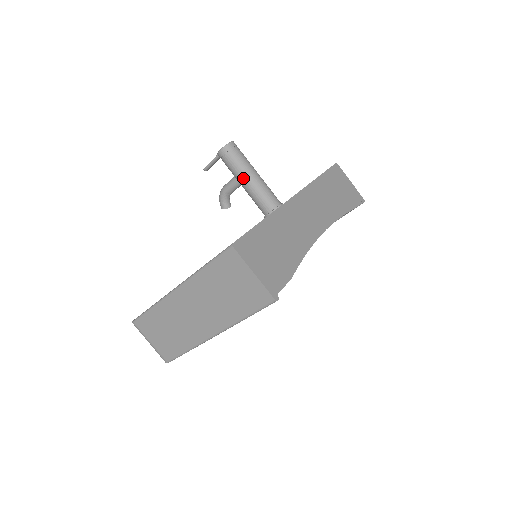
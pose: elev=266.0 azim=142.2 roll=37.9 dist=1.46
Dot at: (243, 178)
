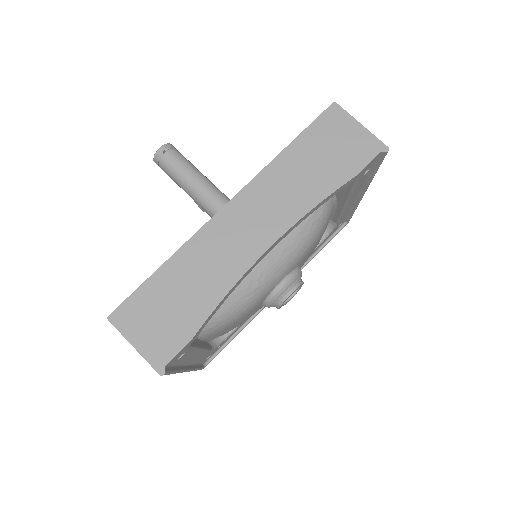
Dot at: occluded
